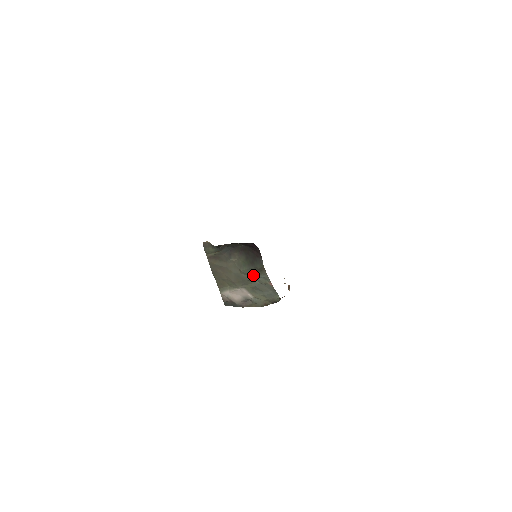
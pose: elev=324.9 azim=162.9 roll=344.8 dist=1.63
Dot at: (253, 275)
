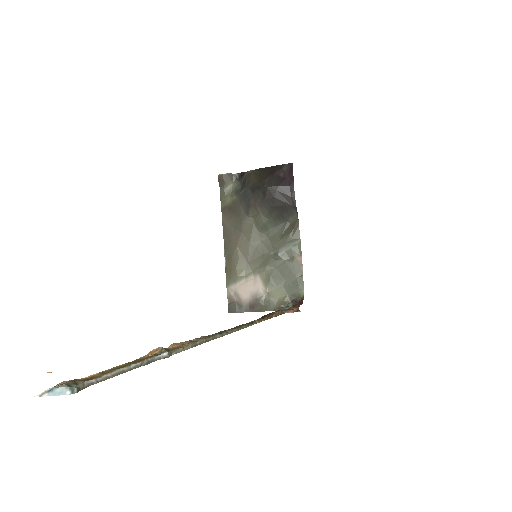
Dot at: (277, 243)
